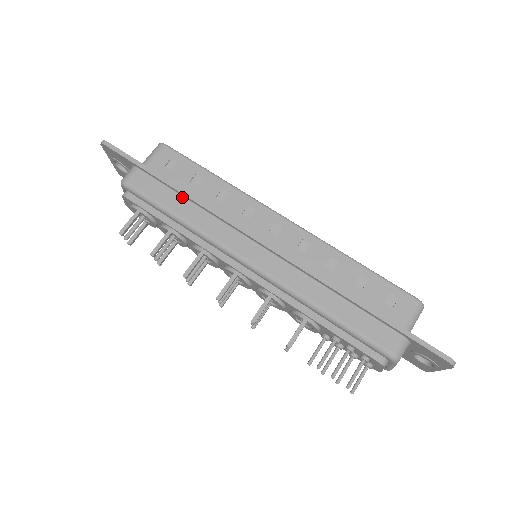
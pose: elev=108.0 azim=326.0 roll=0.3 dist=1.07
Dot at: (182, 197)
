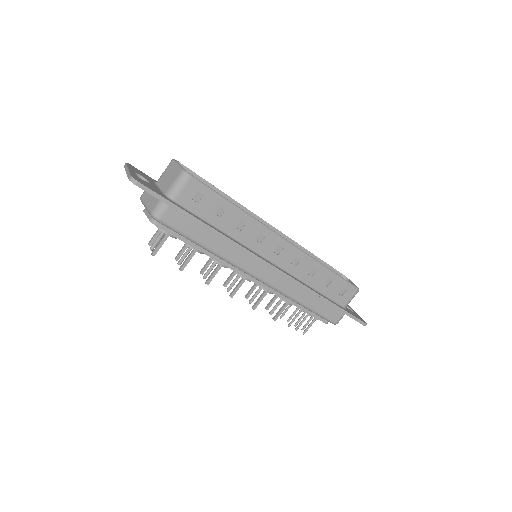
Dot at: (210, 231)
